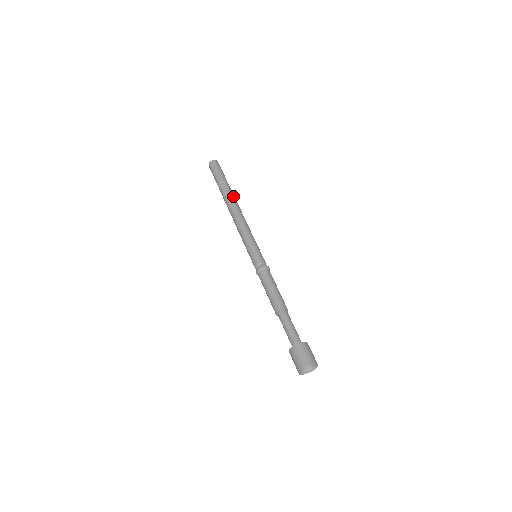
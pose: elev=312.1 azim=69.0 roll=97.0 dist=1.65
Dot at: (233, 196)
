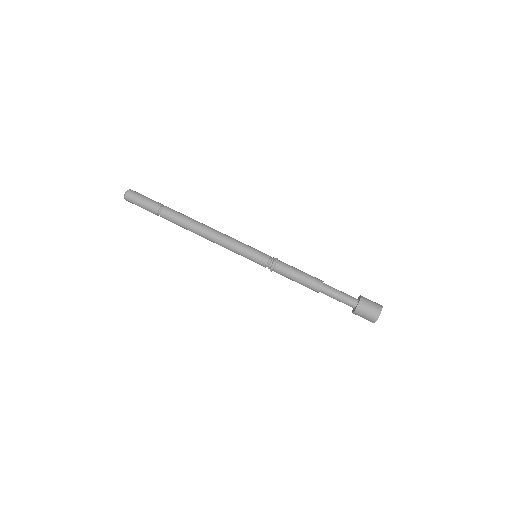
Dot at: (182, 216)
